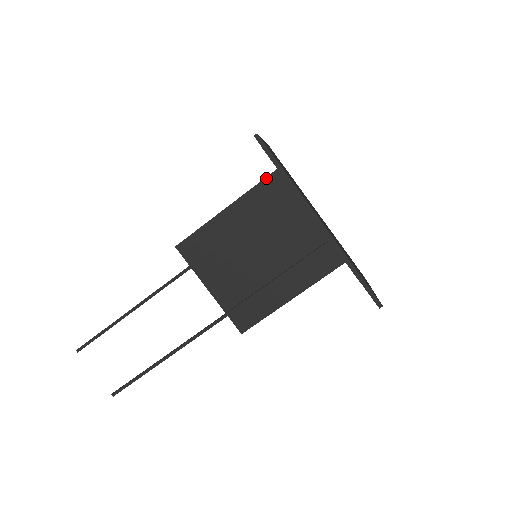
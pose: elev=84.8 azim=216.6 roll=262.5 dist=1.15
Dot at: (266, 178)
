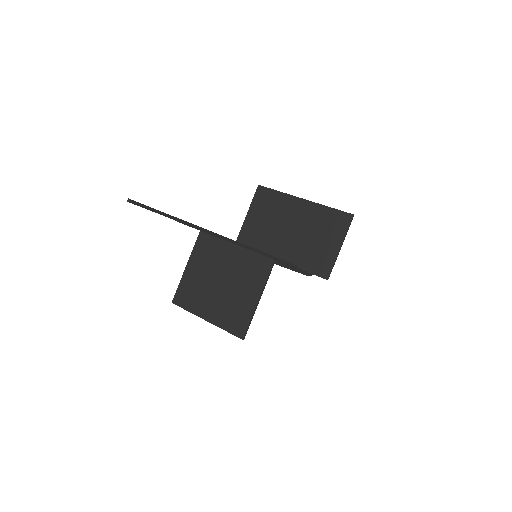
Dot at: occluded
